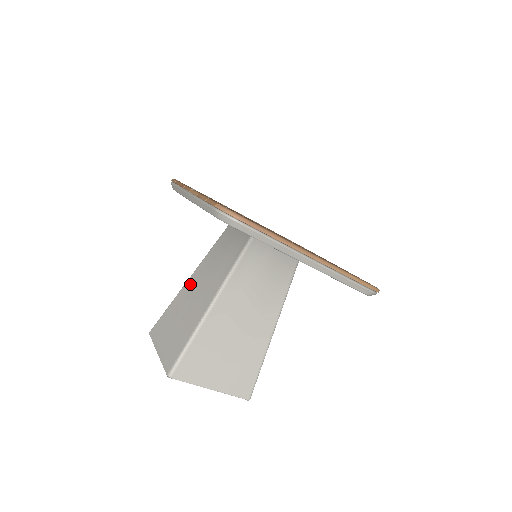
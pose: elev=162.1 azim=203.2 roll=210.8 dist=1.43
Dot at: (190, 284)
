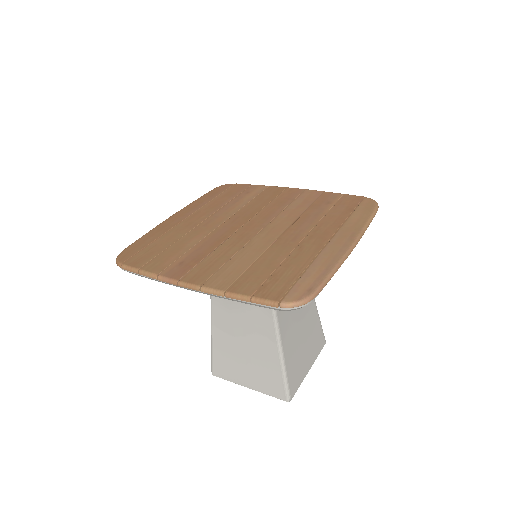
Dot at: (221, 323)
